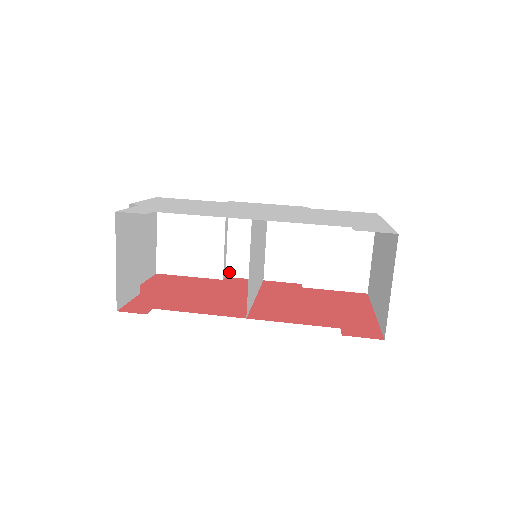
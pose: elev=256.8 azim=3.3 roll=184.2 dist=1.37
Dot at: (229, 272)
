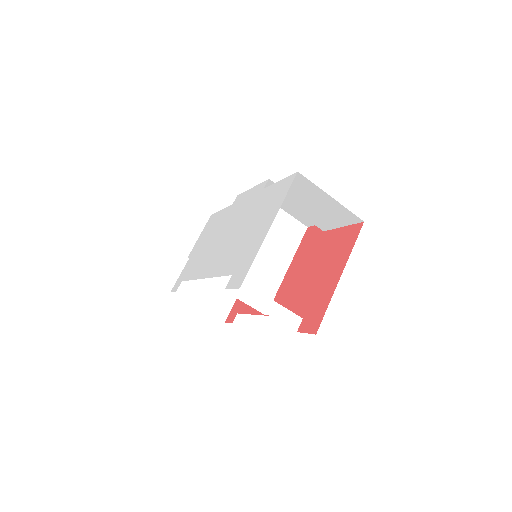
Dot at: occluded
